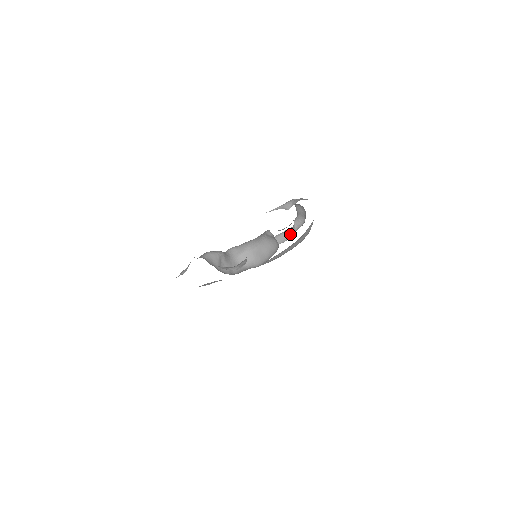
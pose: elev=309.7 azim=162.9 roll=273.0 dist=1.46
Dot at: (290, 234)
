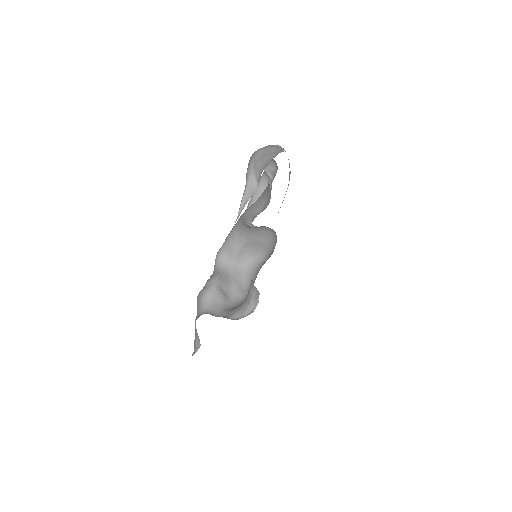
Dot at: (267, 184)
